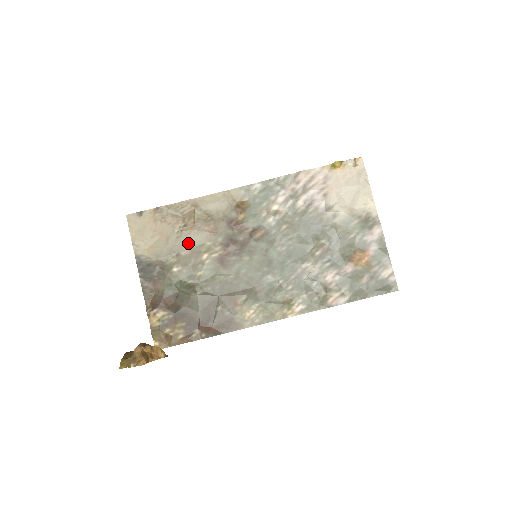
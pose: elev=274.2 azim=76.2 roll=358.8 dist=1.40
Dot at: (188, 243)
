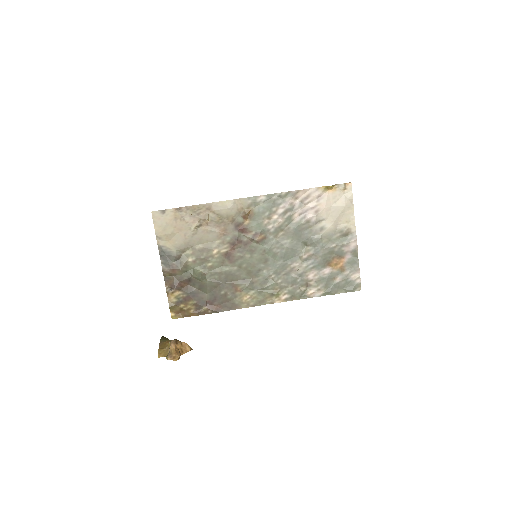
Dot at: (202, 240)
